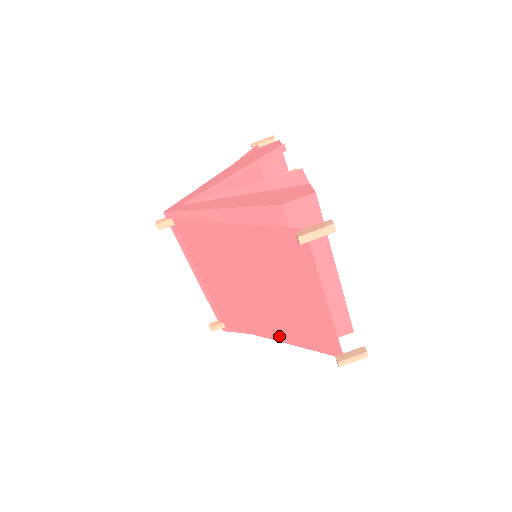
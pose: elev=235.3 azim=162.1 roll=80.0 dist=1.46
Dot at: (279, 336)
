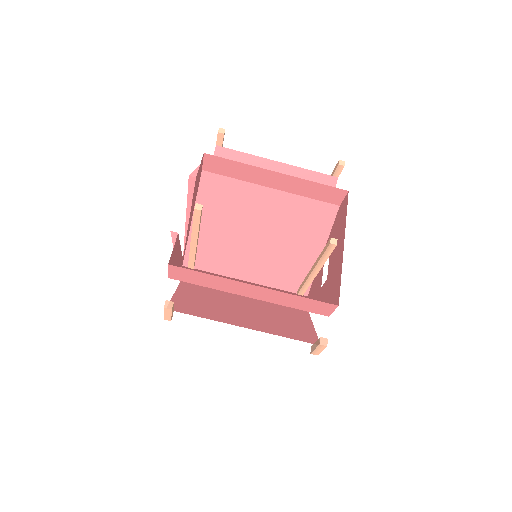
Dot at: (303, 316)
